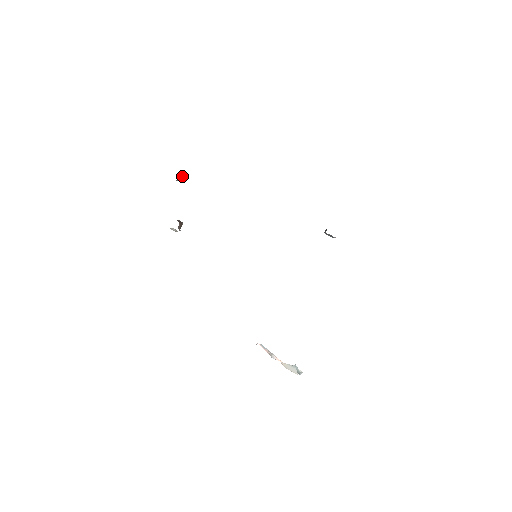
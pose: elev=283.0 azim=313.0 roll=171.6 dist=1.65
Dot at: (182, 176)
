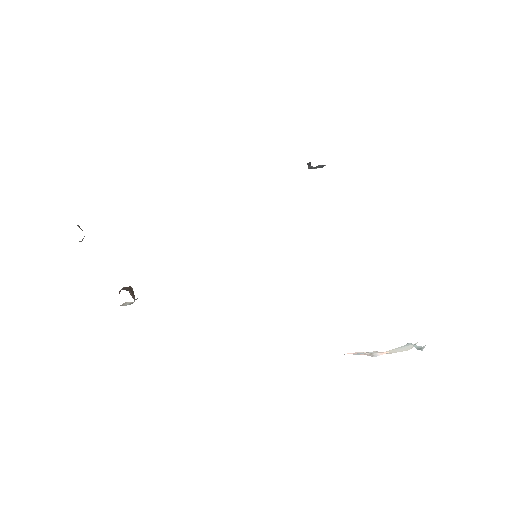
Dot at: occluded
